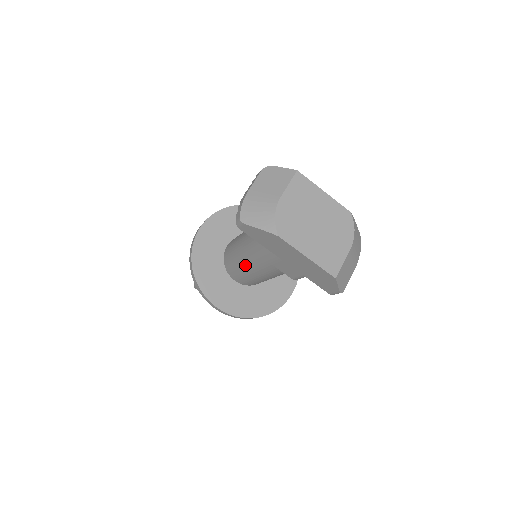
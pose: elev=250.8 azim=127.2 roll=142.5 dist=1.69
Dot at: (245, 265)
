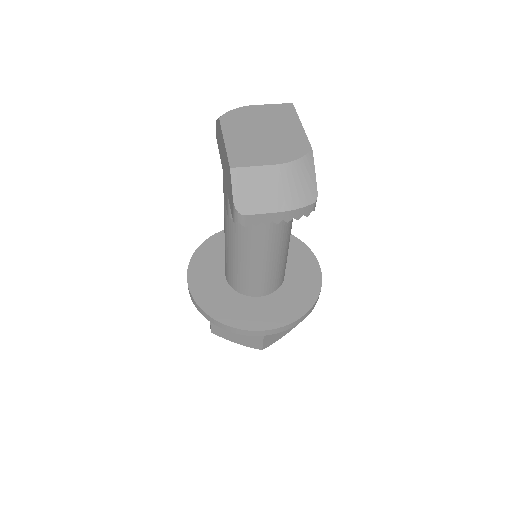
Dot at: occluded
